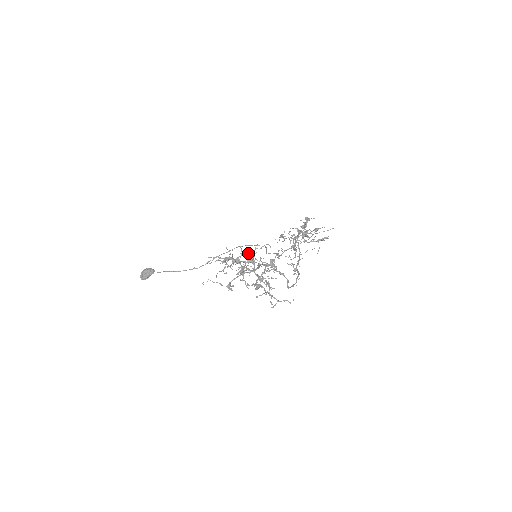
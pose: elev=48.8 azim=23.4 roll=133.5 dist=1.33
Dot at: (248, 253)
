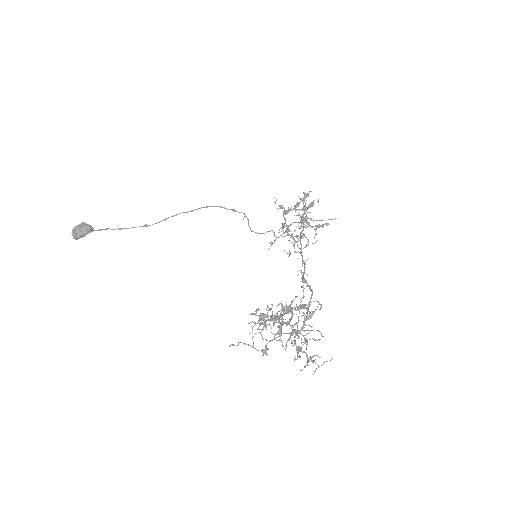
Dot at: (289, 308)
